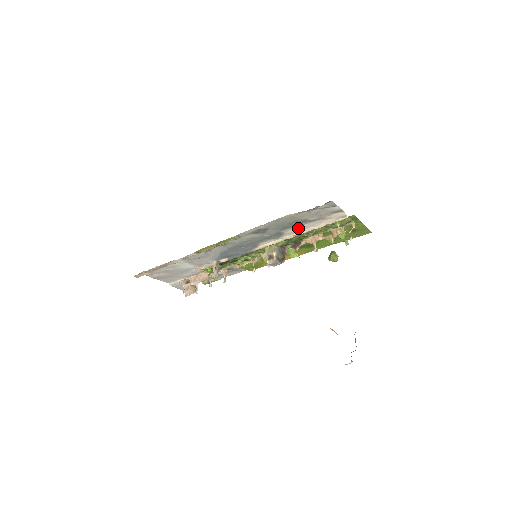
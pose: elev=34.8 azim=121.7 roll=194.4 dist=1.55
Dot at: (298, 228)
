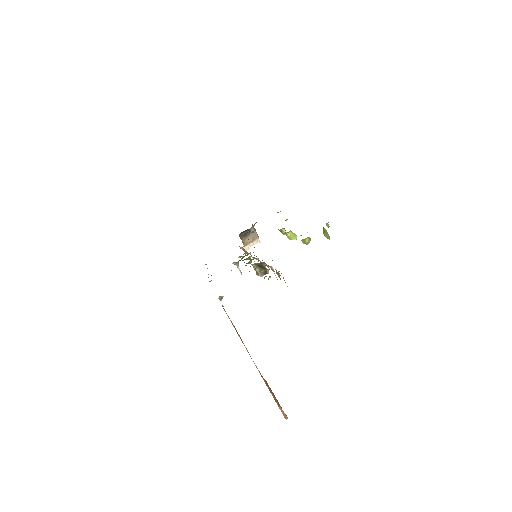
Dot at: occluded
